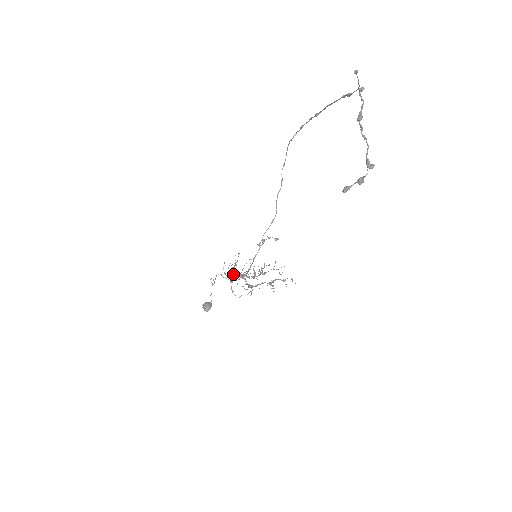
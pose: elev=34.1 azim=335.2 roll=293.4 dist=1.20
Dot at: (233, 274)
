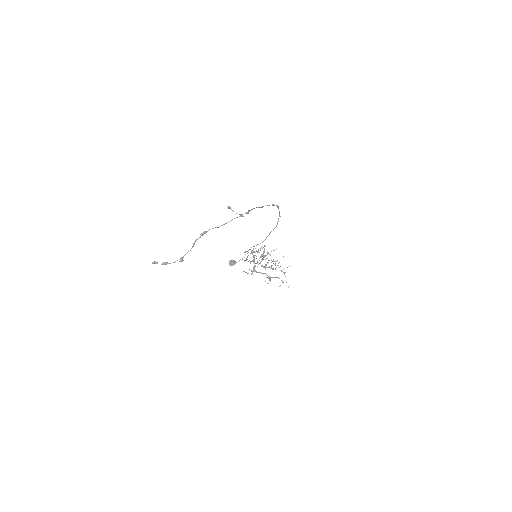
Dot at: occluded
